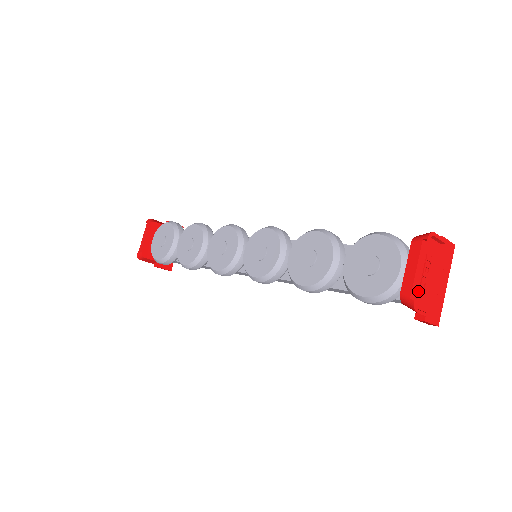
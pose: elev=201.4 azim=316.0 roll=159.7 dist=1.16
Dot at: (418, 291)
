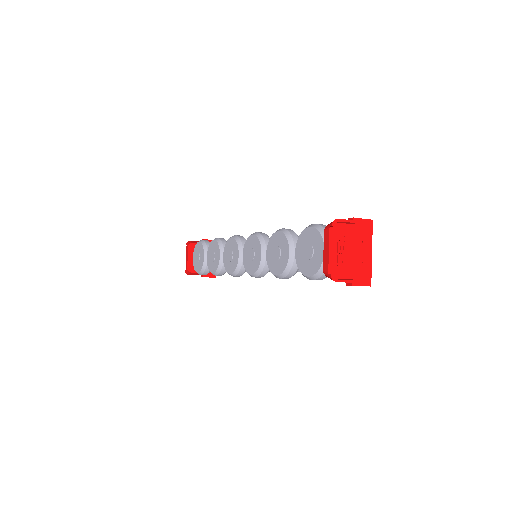
Dot at: (336, 265)
